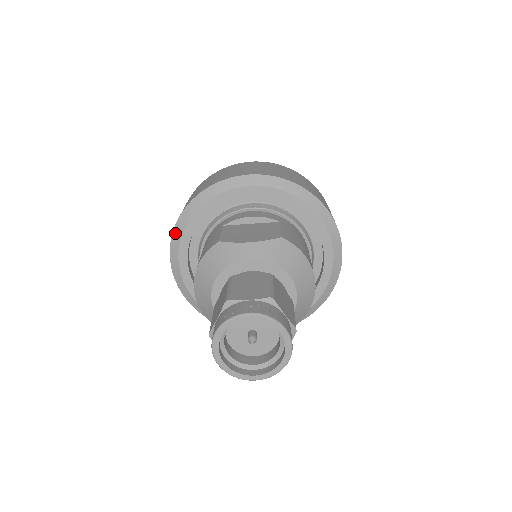
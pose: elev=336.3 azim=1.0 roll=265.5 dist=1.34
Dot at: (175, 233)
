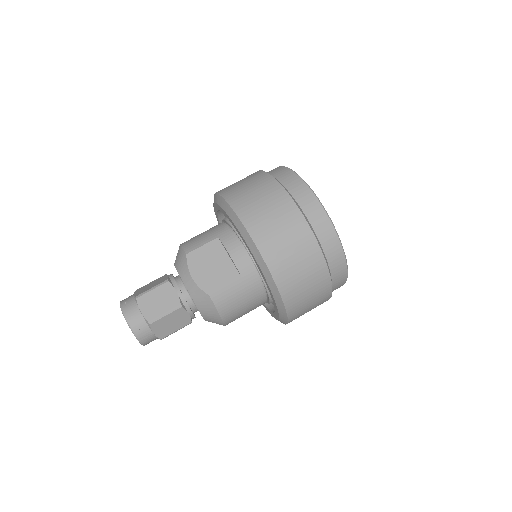
Dot at: (215, 196)
